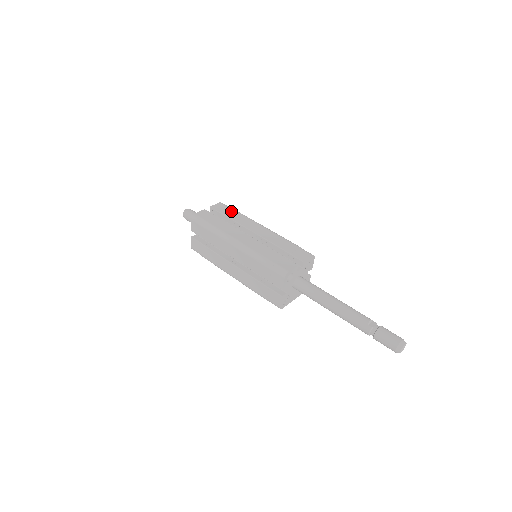
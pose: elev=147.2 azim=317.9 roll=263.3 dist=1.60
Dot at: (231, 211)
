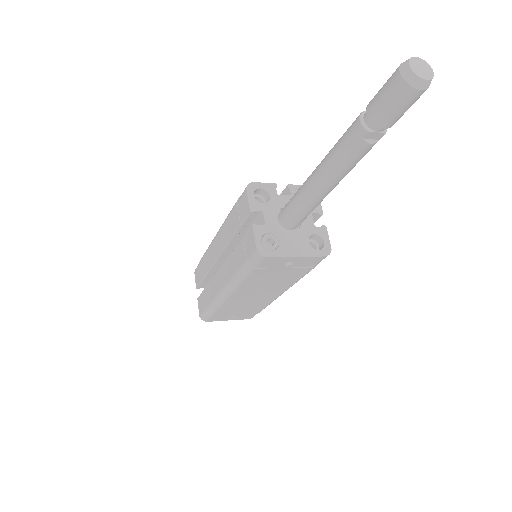
Dot at: occluded
